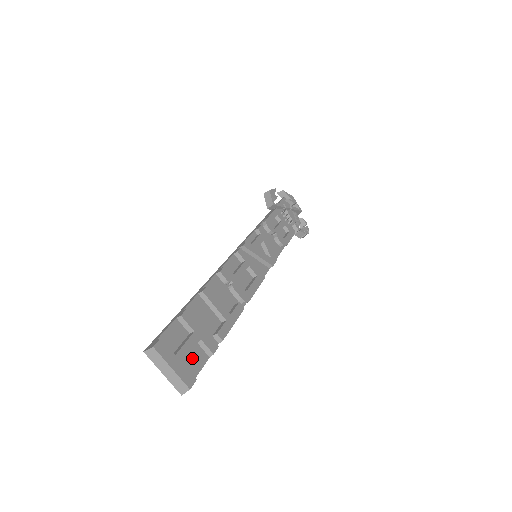
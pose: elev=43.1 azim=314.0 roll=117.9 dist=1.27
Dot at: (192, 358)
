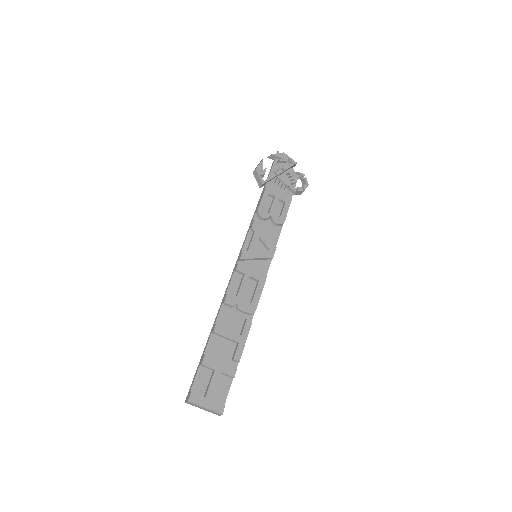
Dot at: (220, 388)
